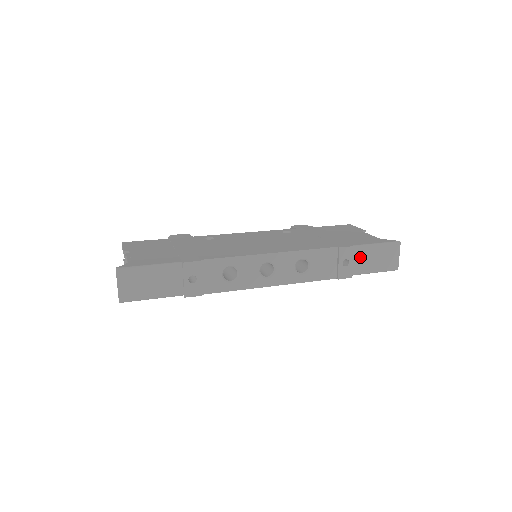
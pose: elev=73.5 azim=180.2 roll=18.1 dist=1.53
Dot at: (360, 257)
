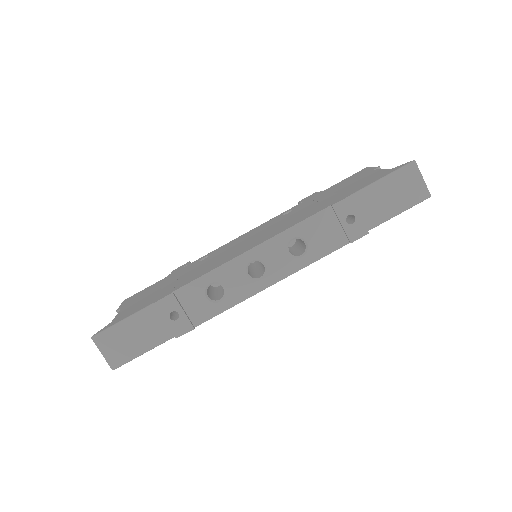
Dot at: (368, 204)
